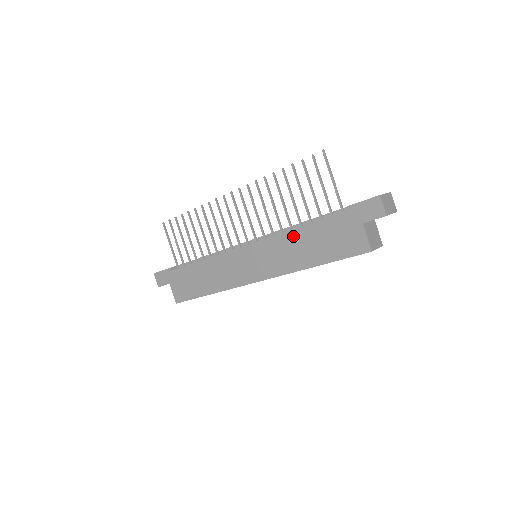
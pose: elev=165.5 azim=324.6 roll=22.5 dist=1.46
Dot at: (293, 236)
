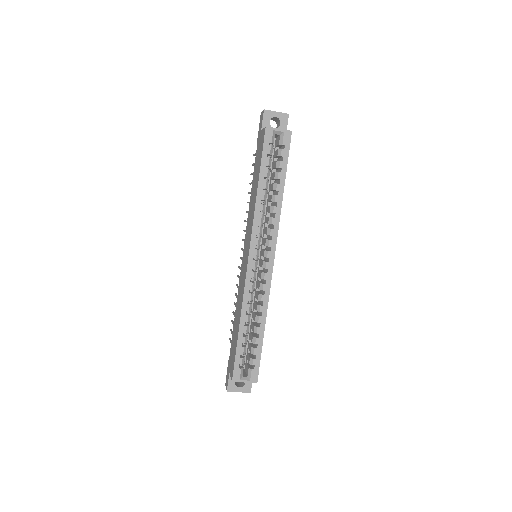
Dot at: (251, 199)
